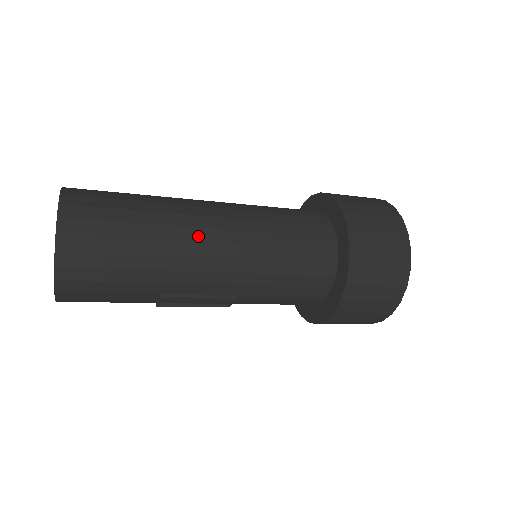
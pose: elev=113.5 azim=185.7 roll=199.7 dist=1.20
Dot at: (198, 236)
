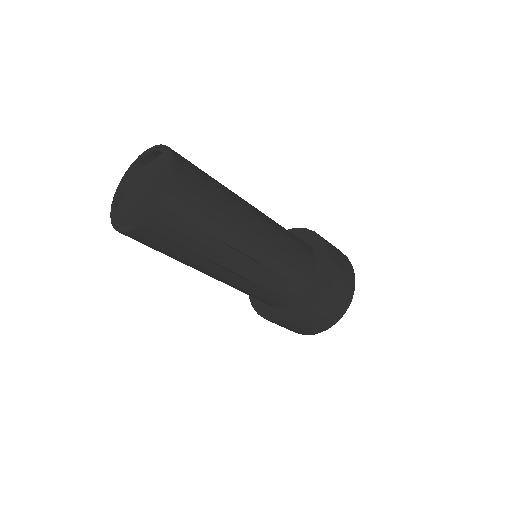
Dot at: (247, 207)
